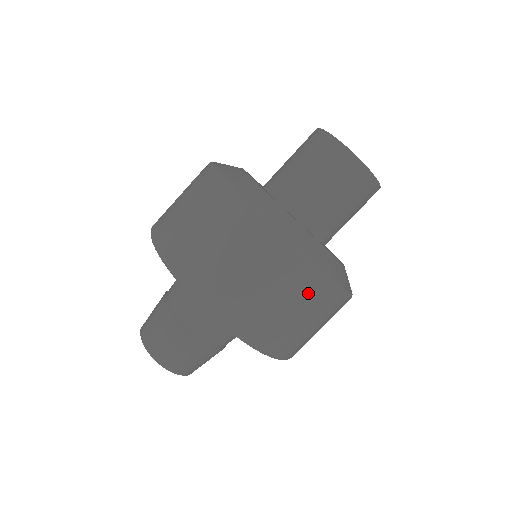
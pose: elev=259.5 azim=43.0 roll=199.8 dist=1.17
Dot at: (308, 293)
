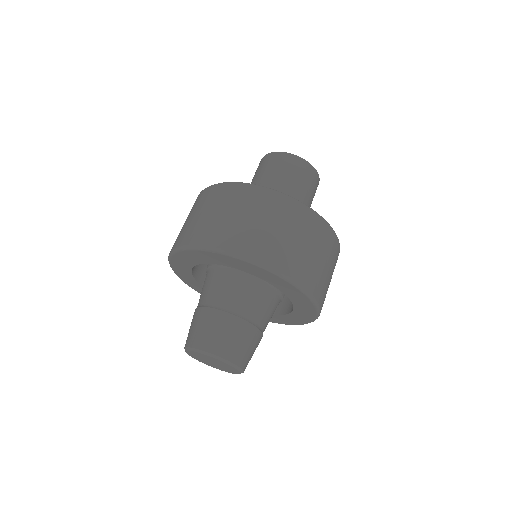
Dot at: (304, 223)
